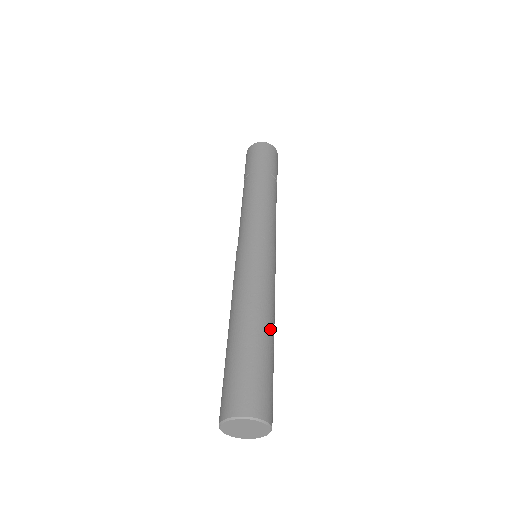
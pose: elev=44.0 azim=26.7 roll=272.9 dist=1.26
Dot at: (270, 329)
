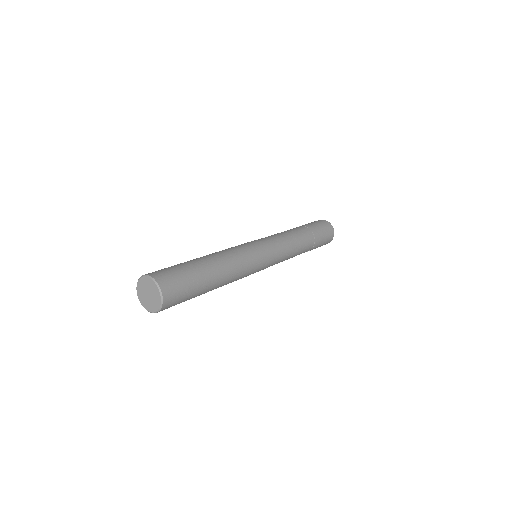
Dot at: (217, 285)
